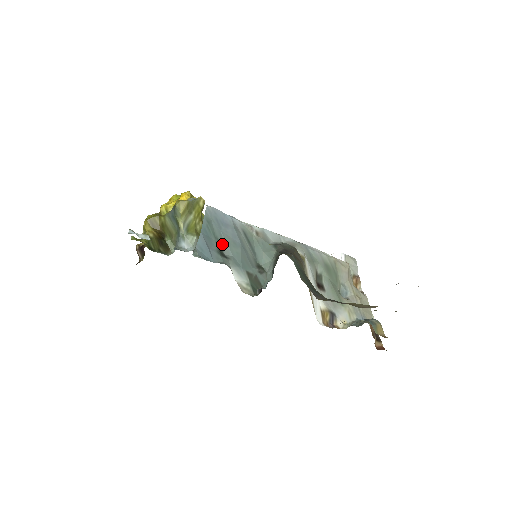
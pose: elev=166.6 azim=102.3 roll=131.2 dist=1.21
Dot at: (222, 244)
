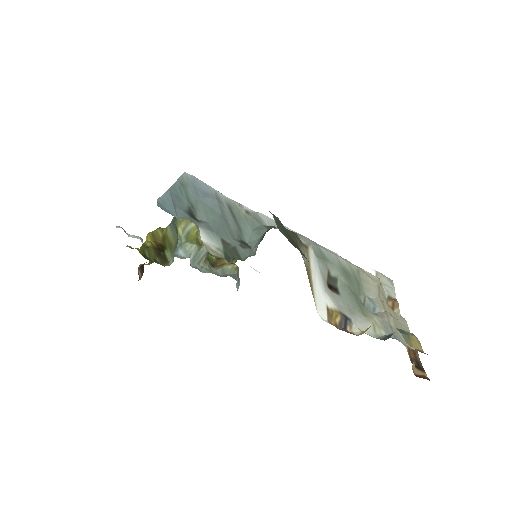
Dot at: (196, 209)
